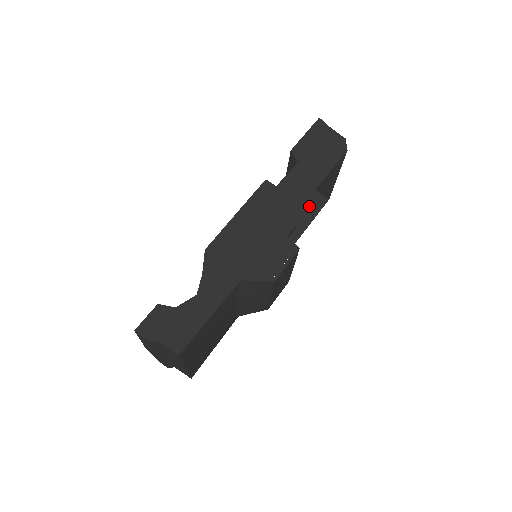
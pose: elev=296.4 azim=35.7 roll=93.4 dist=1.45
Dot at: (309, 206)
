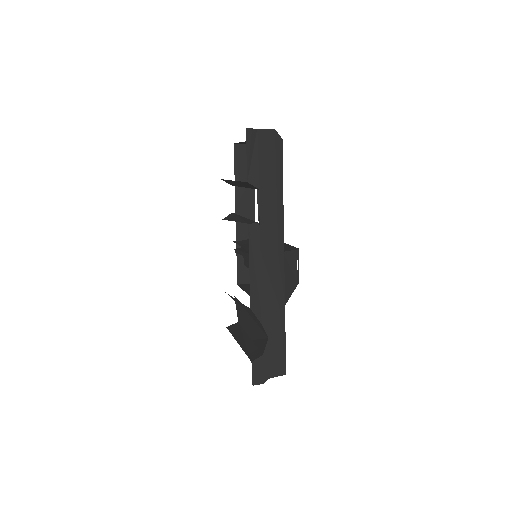
Dot at: (244, 163)
